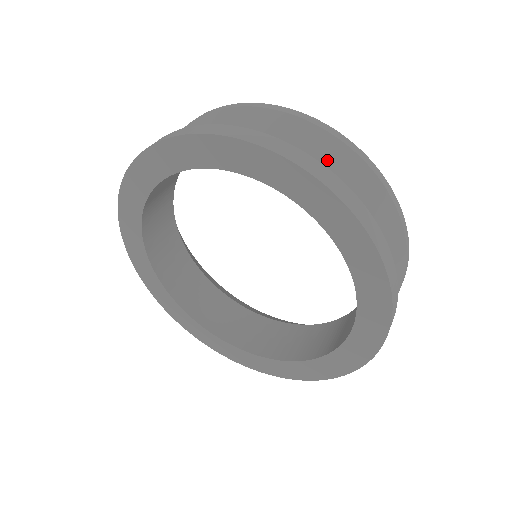
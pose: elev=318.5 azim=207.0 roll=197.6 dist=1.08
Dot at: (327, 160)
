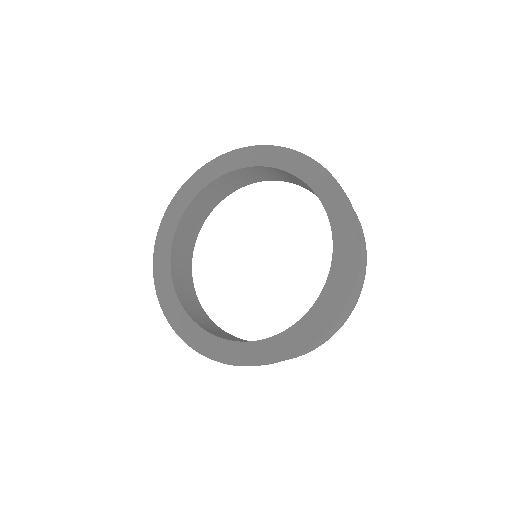
Dot at: occluded
